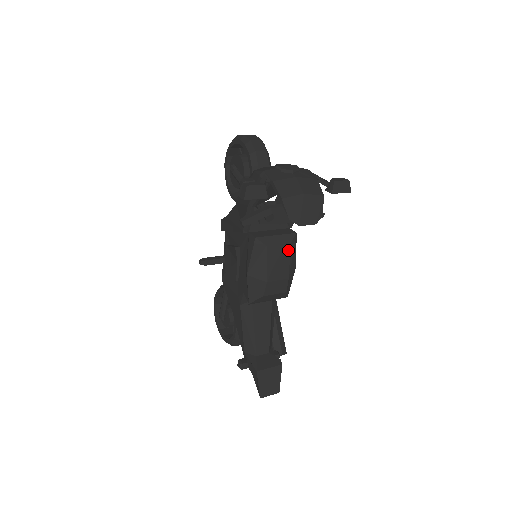
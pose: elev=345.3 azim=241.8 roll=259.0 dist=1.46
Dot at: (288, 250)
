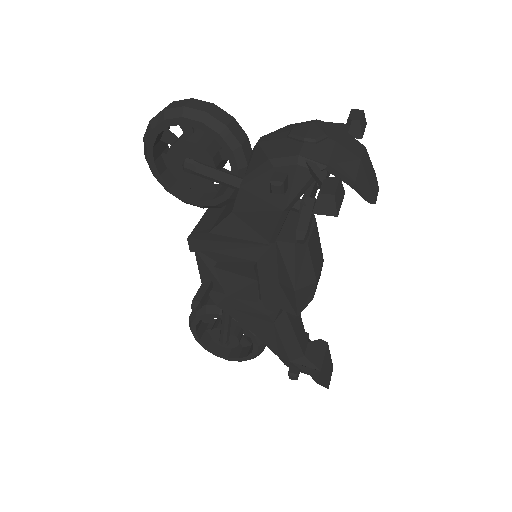
Dot at: (317, 231)
